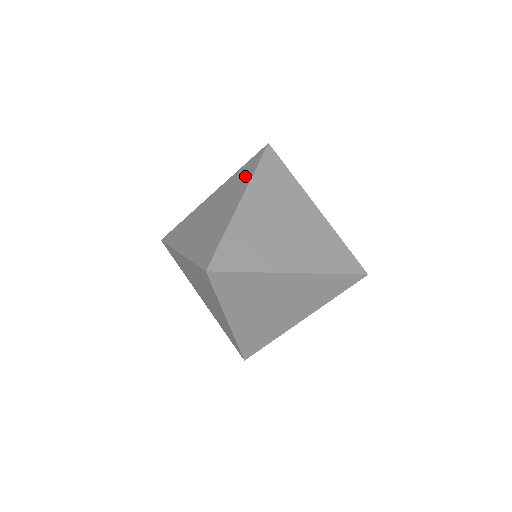
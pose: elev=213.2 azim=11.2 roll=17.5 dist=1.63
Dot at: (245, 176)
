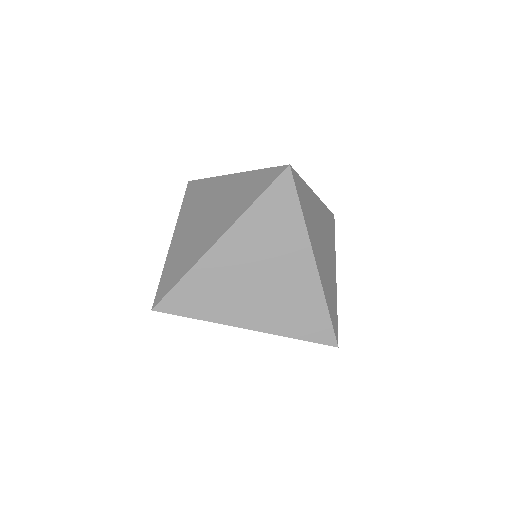
Dot at: (246, 198)
